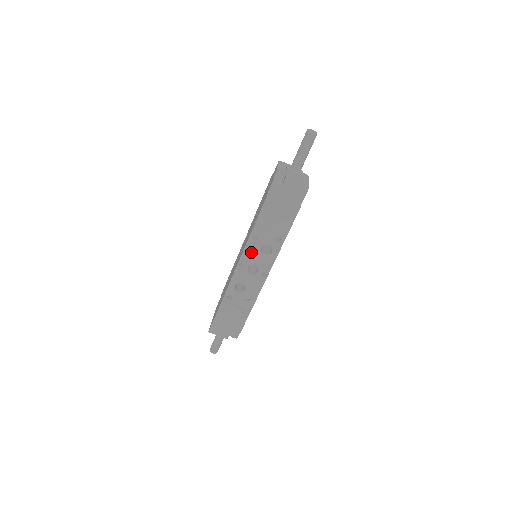
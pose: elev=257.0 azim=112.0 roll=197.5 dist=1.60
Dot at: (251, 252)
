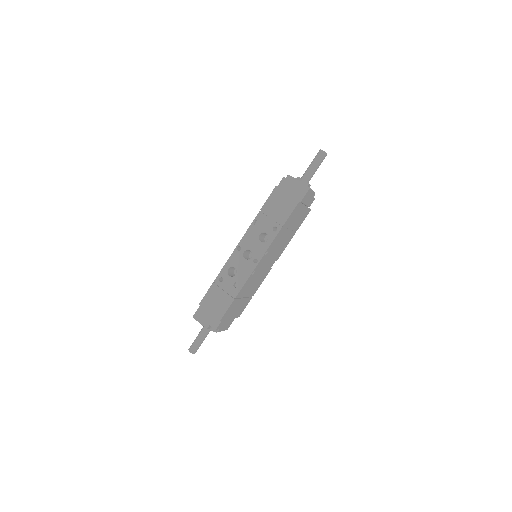
Dot at: (250, 237)
